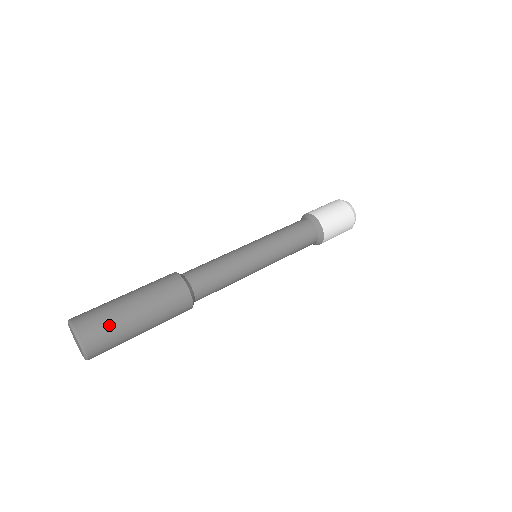
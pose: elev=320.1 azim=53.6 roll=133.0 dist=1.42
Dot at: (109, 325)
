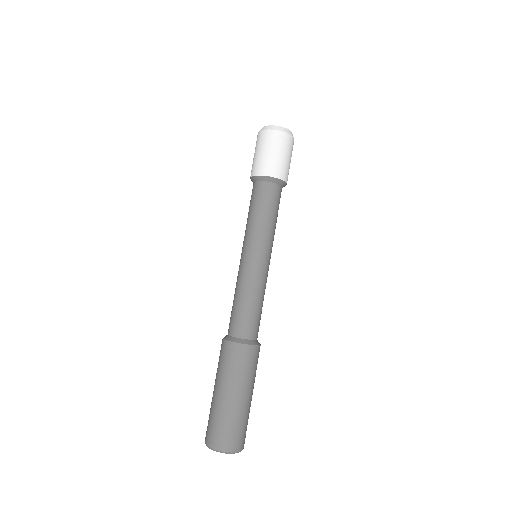
Dot at: (237, 425)
